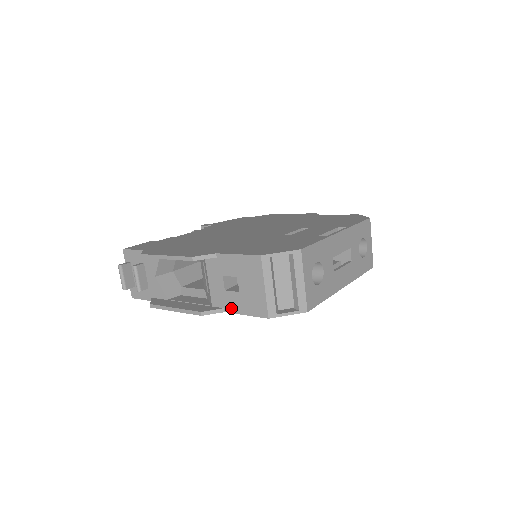
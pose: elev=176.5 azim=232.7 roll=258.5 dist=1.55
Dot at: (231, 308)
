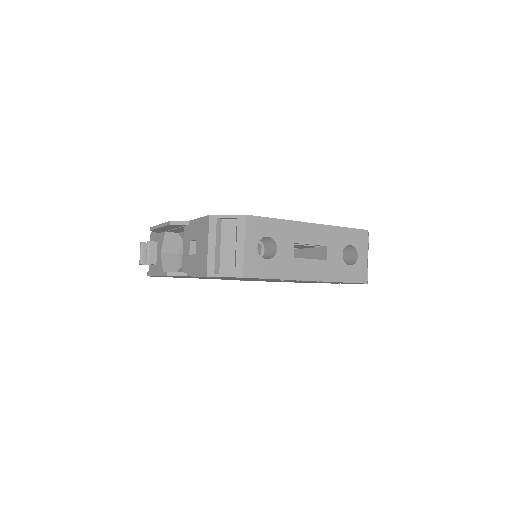
Dot at: (190, 271)
